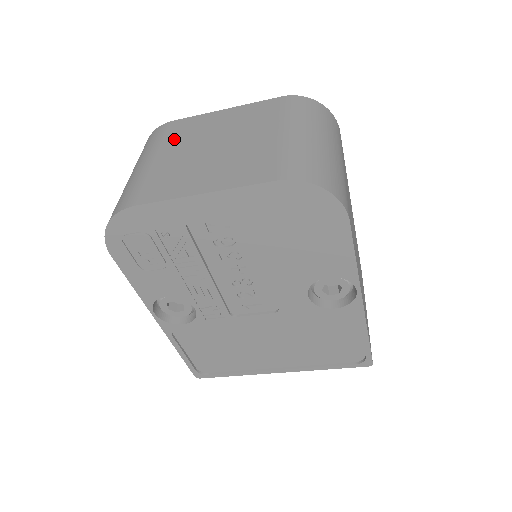
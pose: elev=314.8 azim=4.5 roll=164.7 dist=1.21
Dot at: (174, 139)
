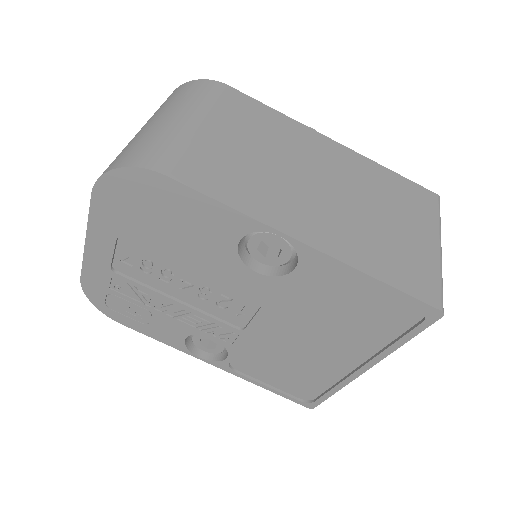
Dot at: occluded
